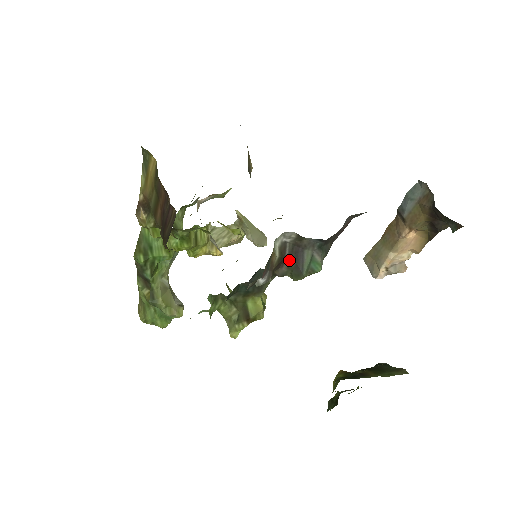
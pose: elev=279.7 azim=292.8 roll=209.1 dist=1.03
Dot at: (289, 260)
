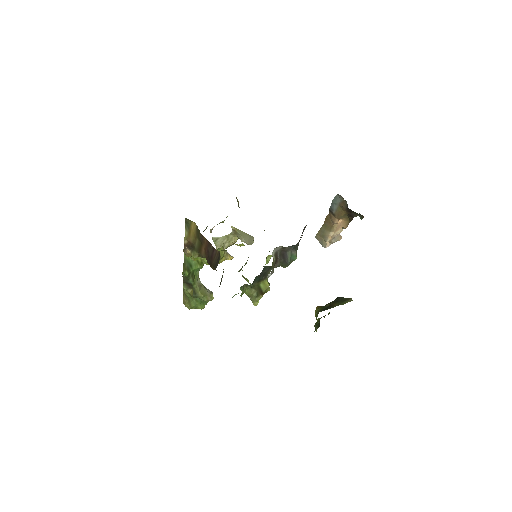
Dot at: (280, 259)
